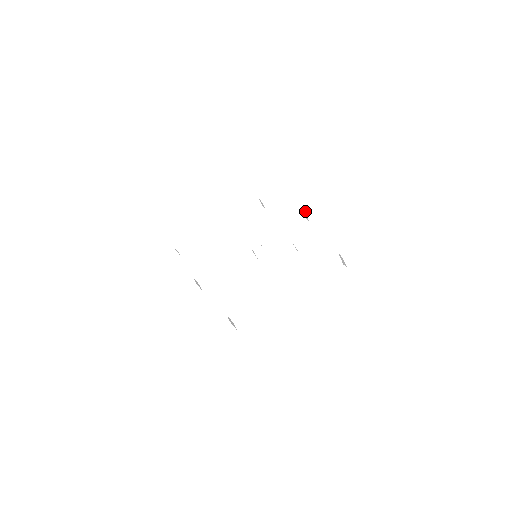
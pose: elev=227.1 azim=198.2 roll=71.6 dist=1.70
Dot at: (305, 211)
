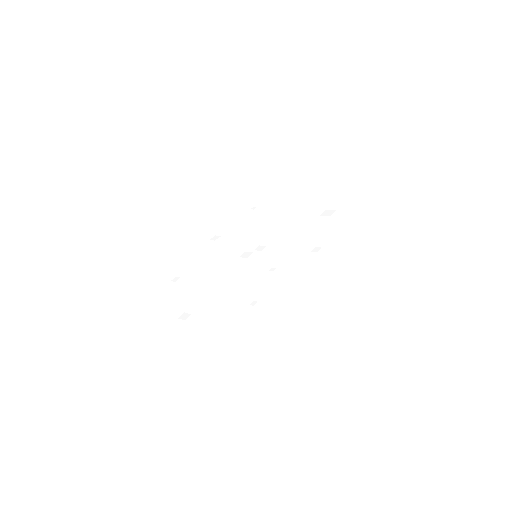
Dot at: (314, 250)
